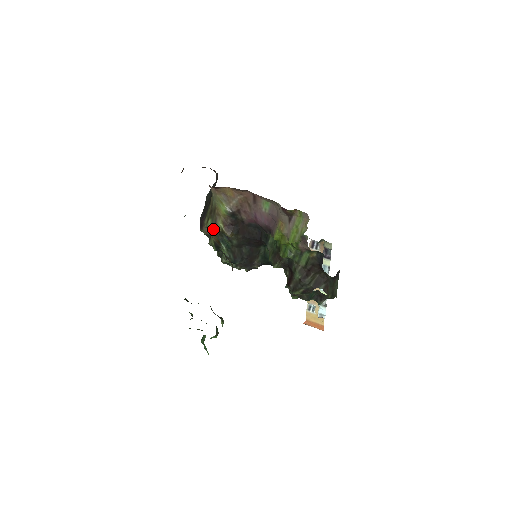
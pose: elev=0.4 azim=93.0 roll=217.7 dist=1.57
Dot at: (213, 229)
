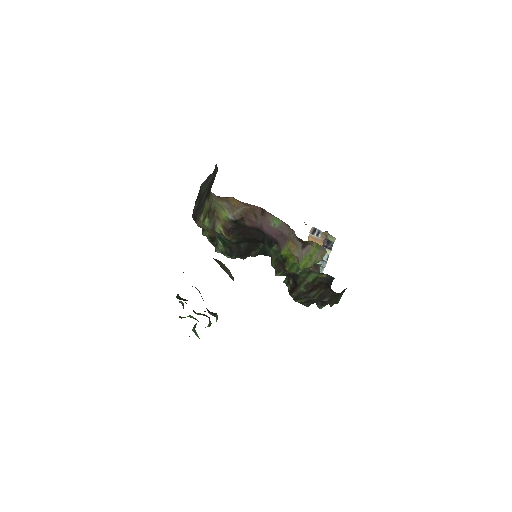
Dot at: (210, 229)
